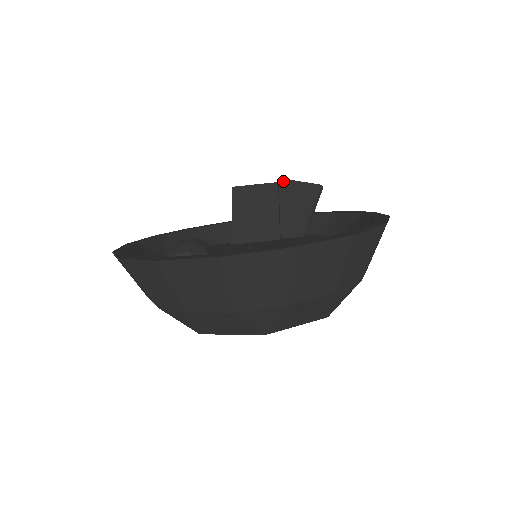
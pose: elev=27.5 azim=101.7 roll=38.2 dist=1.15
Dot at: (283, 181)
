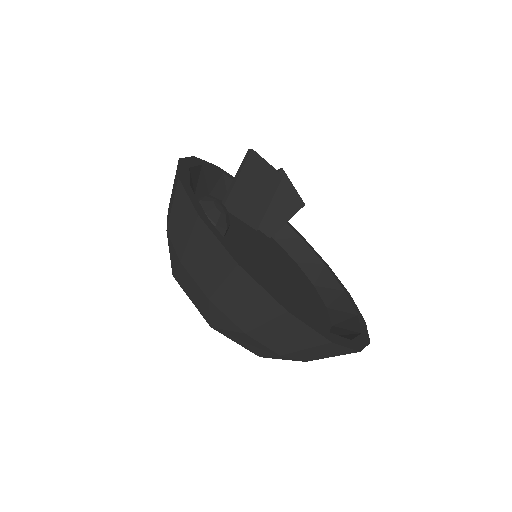
Dot at: (284, 174)
